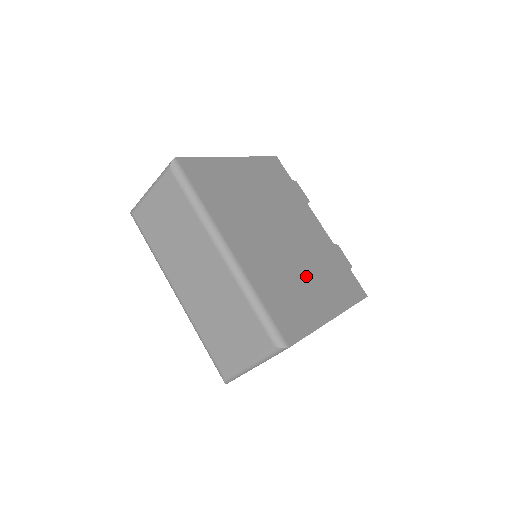
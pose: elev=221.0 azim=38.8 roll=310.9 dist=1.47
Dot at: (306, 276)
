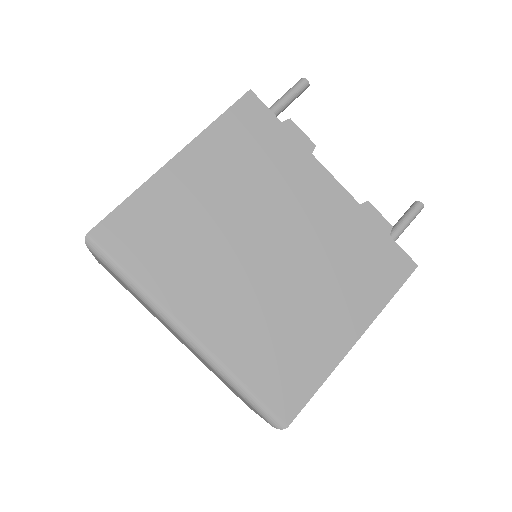
Dot at: (311, 300)
